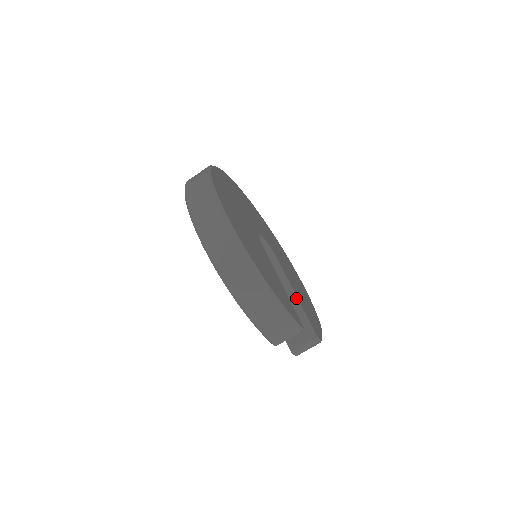
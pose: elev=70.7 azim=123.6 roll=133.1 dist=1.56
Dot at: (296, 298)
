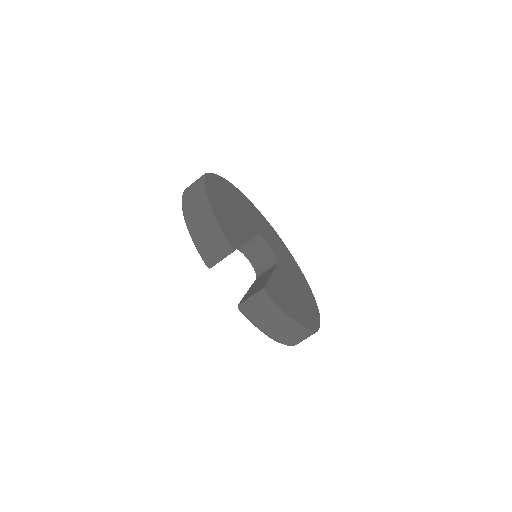
Dot at: (270, 276)
